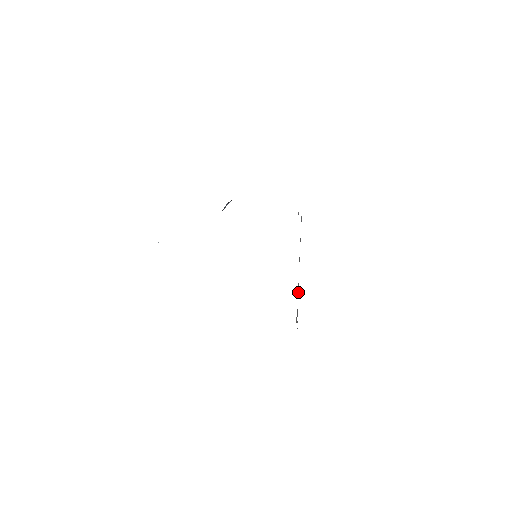
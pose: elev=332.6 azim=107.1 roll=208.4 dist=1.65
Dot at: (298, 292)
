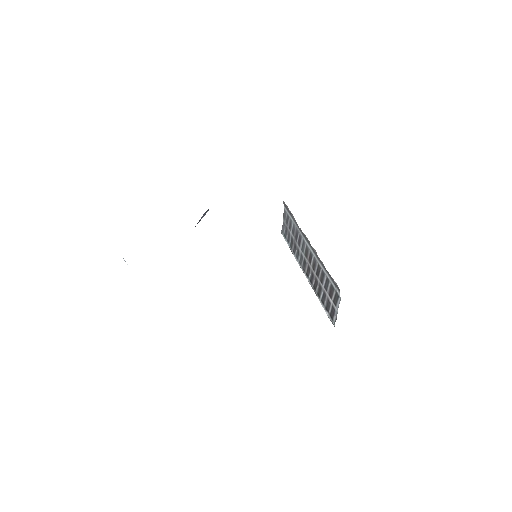
Dot at: (316, 284)
